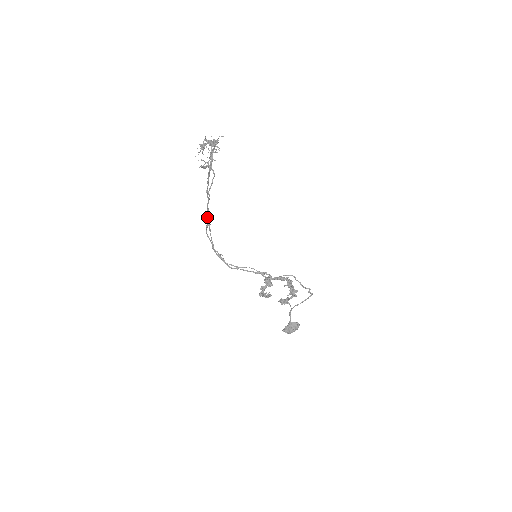
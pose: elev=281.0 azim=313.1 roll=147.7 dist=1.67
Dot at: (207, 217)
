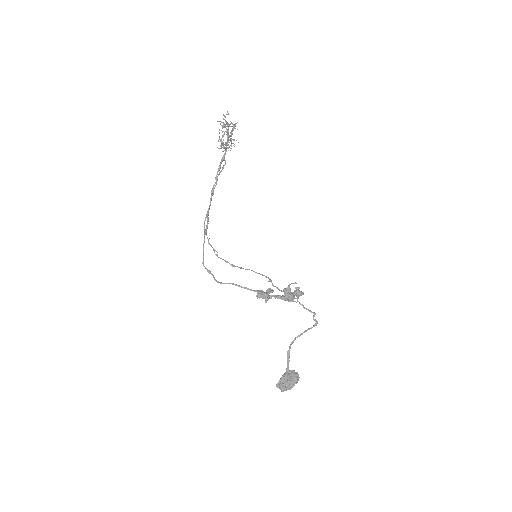
Dot at: (210, 202)
